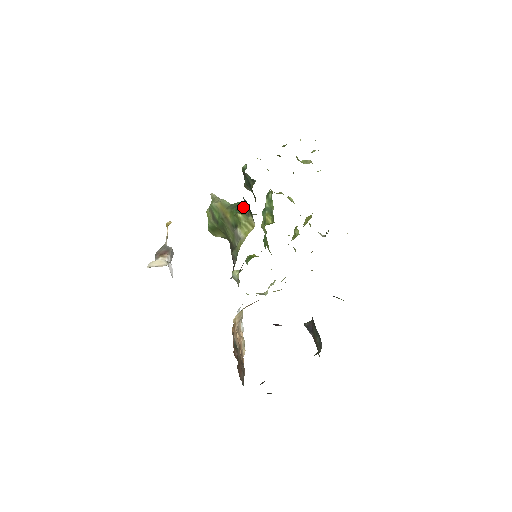
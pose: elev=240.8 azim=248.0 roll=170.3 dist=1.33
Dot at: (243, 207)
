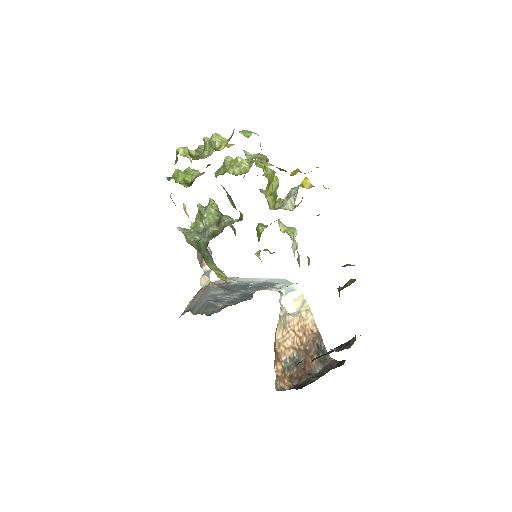
Dot at: (205, 251)
